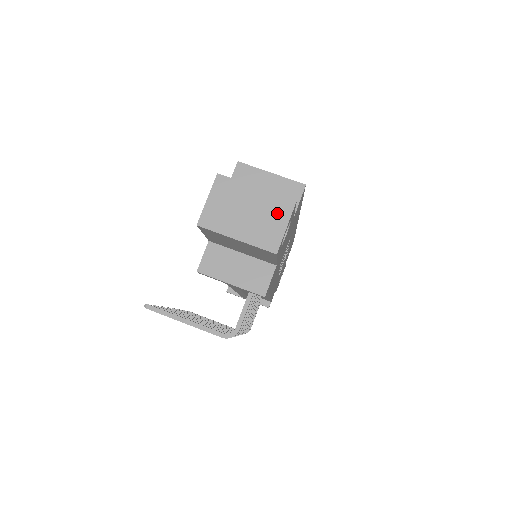
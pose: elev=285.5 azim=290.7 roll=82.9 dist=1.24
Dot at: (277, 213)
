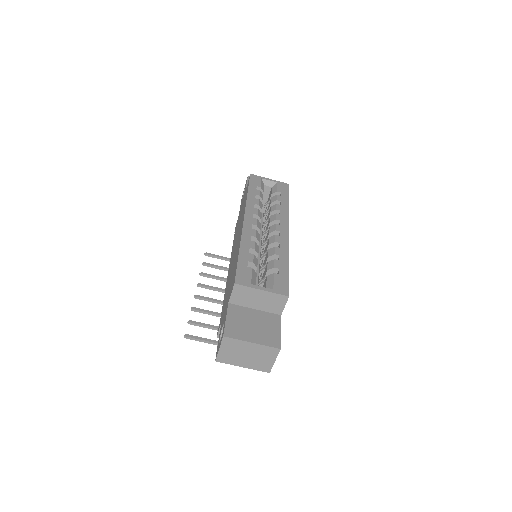
Dot at: (268, 355)
